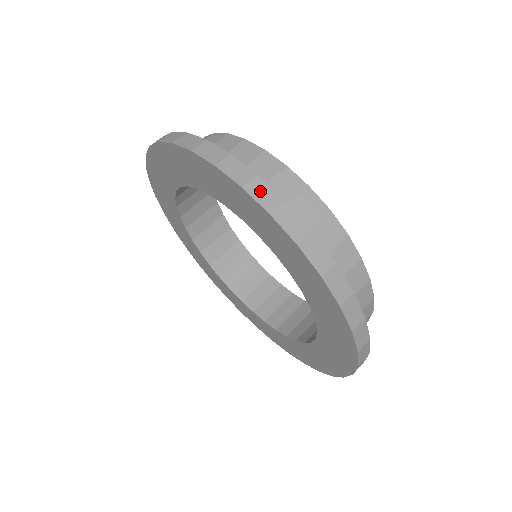
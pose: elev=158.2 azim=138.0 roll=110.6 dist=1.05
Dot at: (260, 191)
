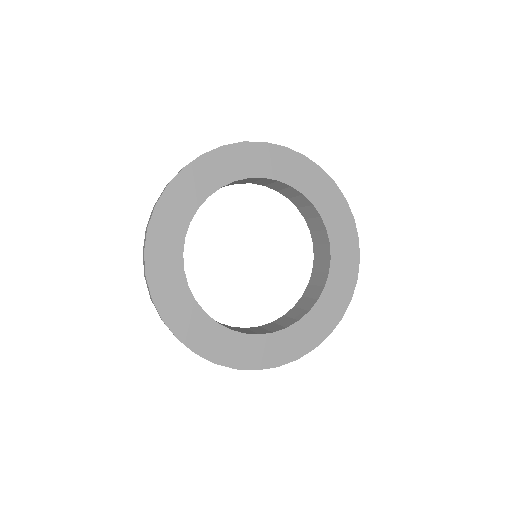
Dot at: (271, 145)
